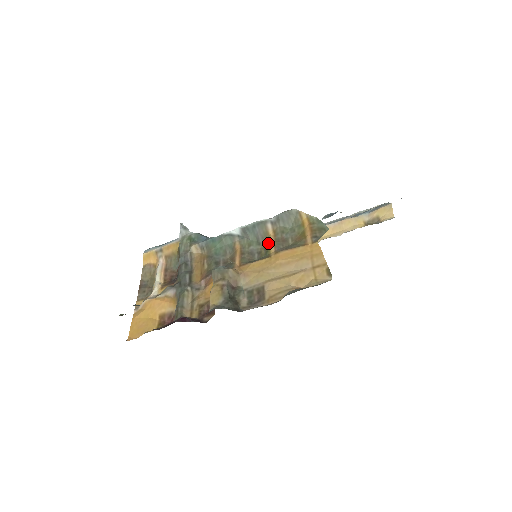
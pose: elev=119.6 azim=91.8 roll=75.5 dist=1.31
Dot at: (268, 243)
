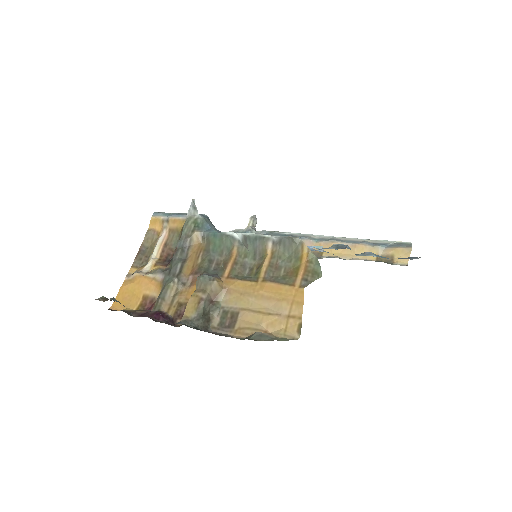
Dot at: (262, 264)
